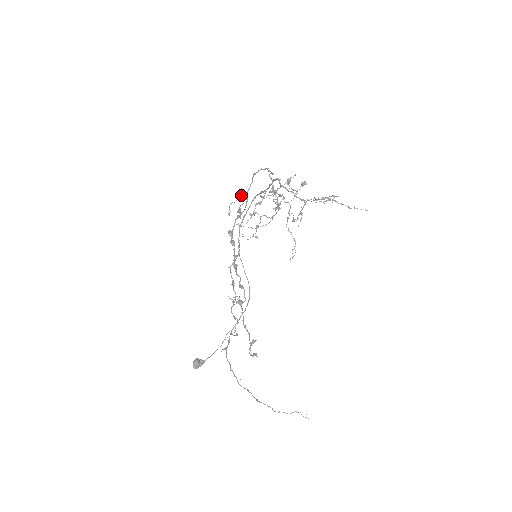
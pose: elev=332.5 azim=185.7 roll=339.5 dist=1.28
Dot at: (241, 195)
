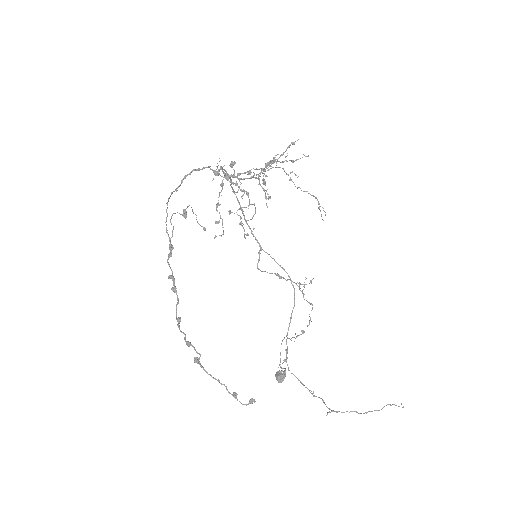
Dot at: (171, 224)
